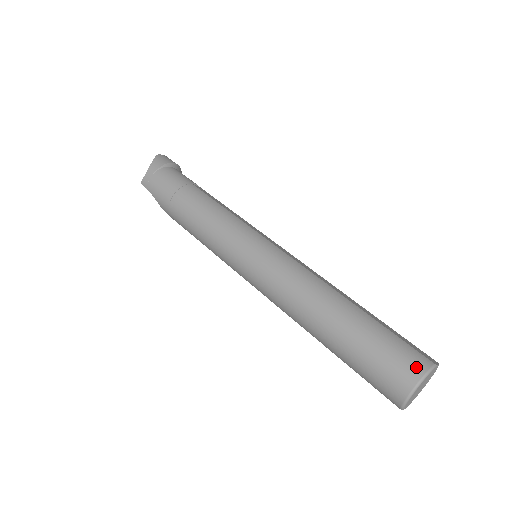
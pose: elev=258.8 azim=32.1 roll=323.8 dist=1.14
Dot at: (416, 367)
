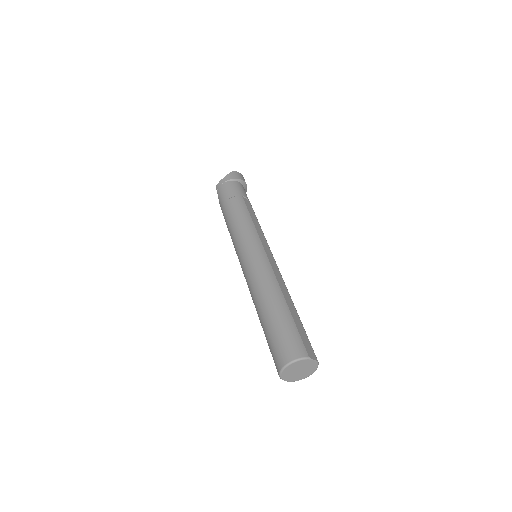
Dot at: (294, 353)
